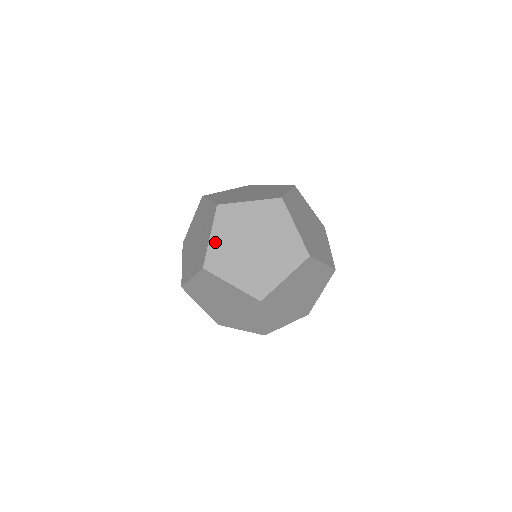
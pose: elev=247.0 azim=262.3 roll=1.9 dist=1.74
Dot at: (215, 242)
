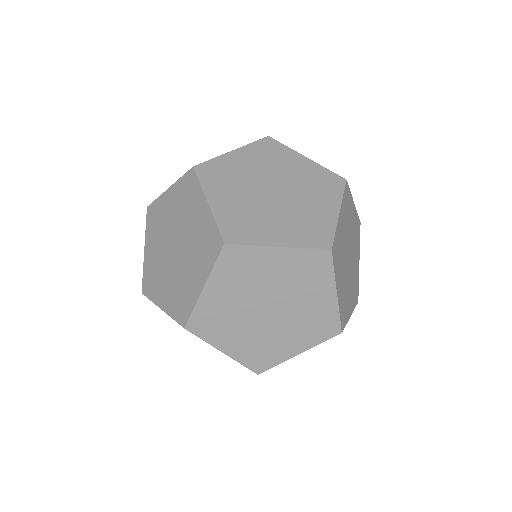
Dot at: (210, 297)
